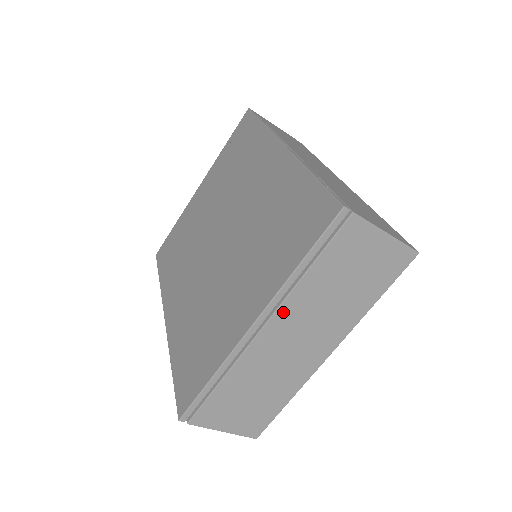
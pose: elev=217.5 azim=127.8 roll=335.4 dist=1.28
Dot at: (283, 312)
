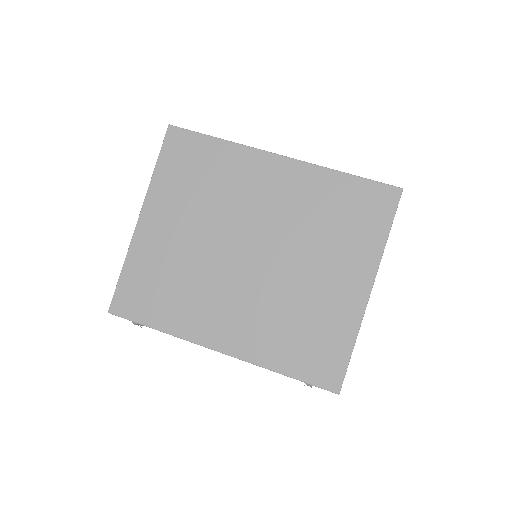
Dot at: occluded
